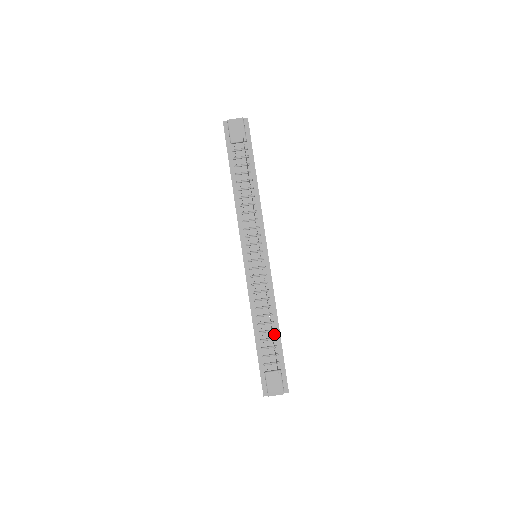
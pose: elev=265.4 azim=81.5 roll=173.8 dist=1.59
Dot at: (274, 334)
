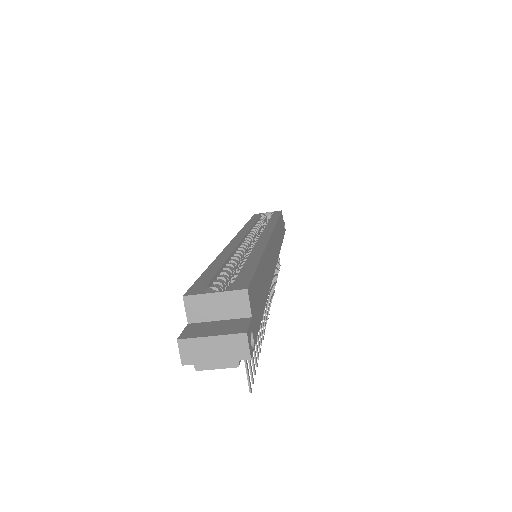
Dot at: occluded
